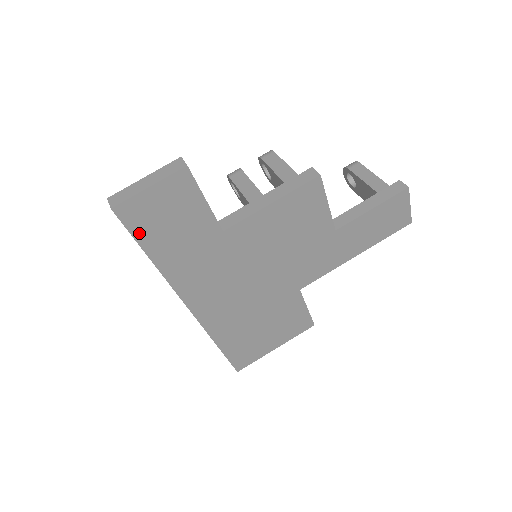
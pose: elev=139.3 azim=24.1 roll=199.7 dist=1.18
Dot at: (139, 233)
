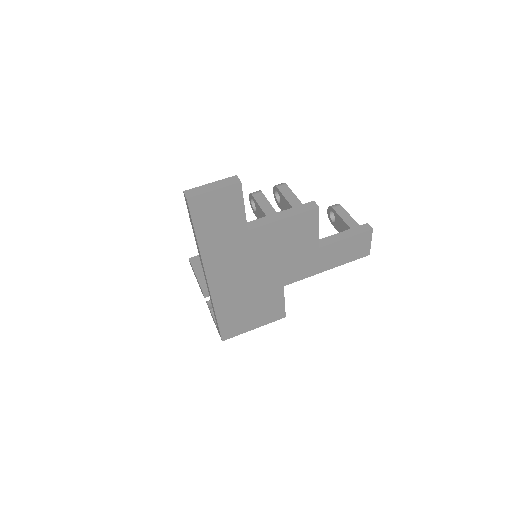
Dot at: (197, 219)
